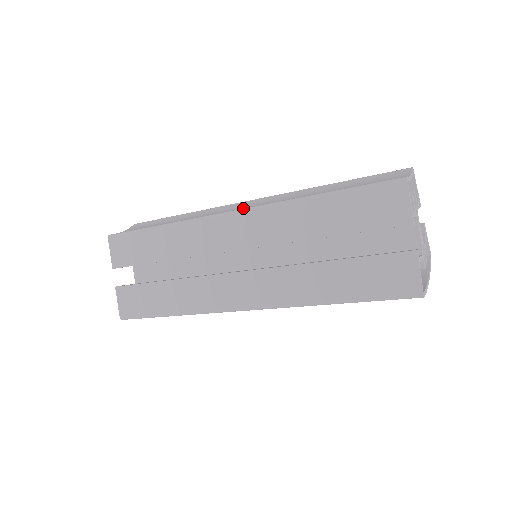
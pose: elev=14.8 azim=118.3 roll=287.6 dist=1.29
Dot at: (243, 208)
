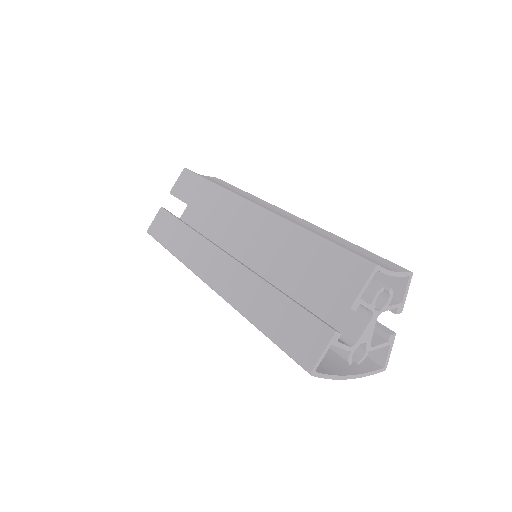
Dot at: (270, 210)
